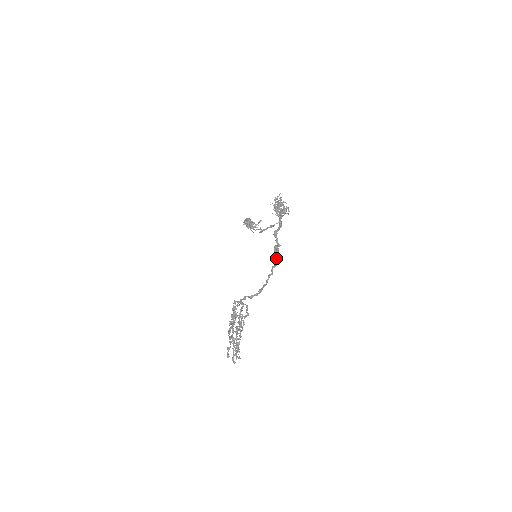
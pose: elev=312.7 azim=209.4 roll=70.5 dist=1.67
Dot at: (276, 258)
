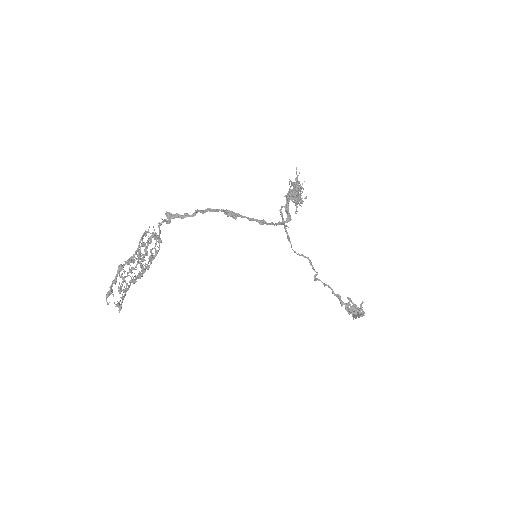
Dot at: (228, 212)
